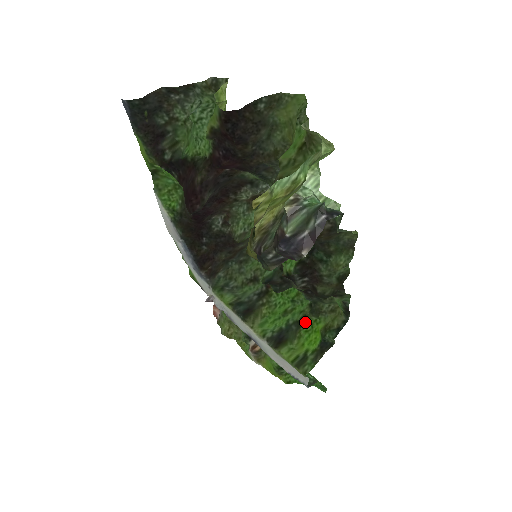
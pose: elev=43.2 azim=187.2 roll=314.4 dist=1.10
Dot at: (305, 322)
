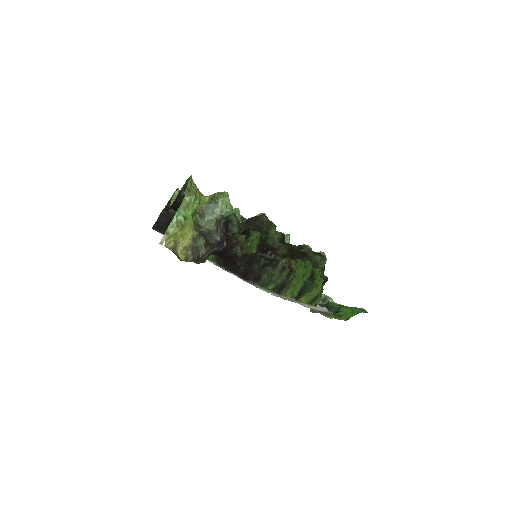
Dot at: (316, 275)
